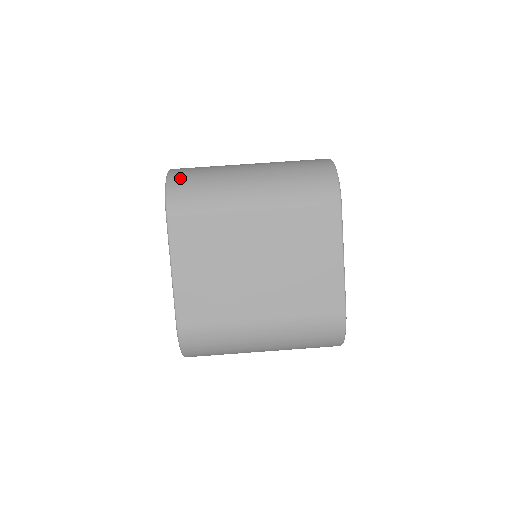
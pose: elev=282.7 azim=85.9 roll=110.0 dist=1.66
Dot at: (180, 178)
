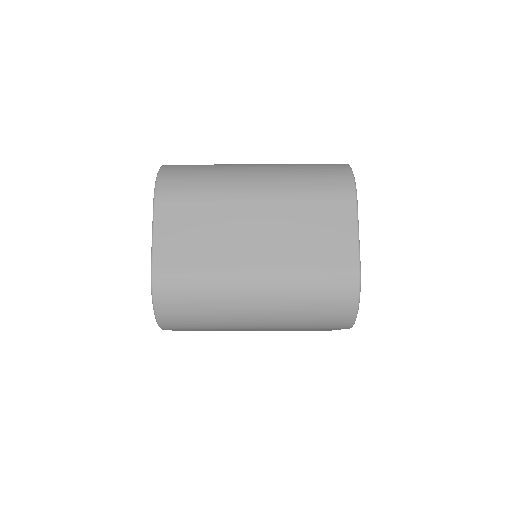
Dot at: (170, 306)
